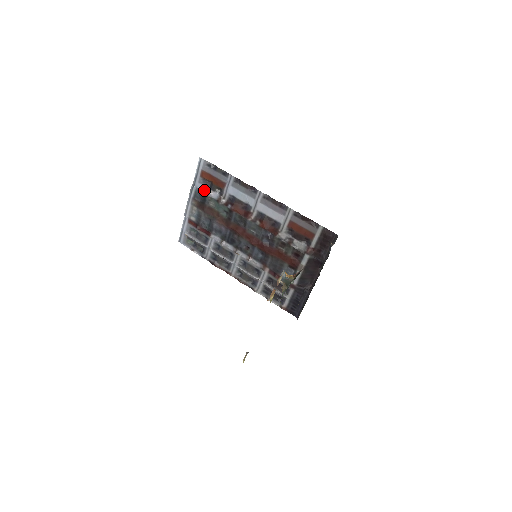
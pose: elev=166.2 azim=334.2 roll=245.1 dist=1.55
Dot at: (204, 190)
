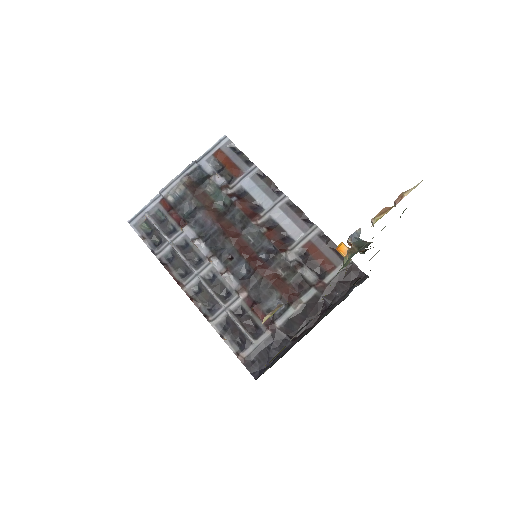
Dot at: (208, 171)
